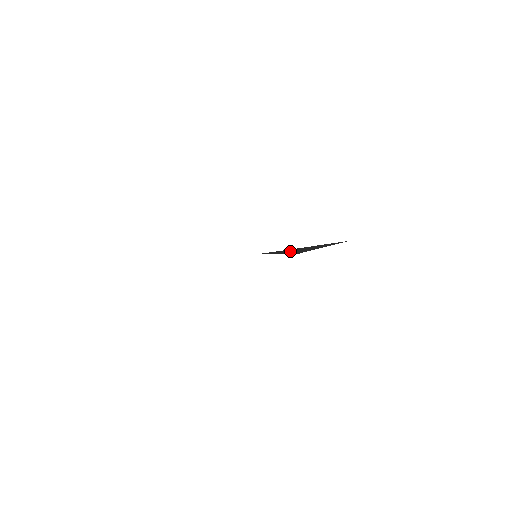
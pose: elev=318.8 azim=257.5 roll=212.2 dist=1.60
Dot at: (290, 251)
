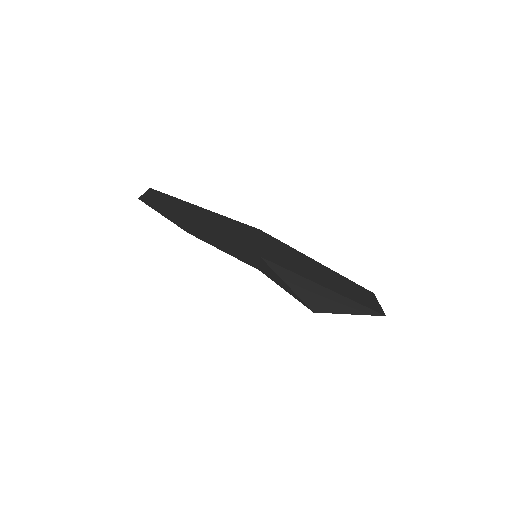
Dot at: (303, 288)
